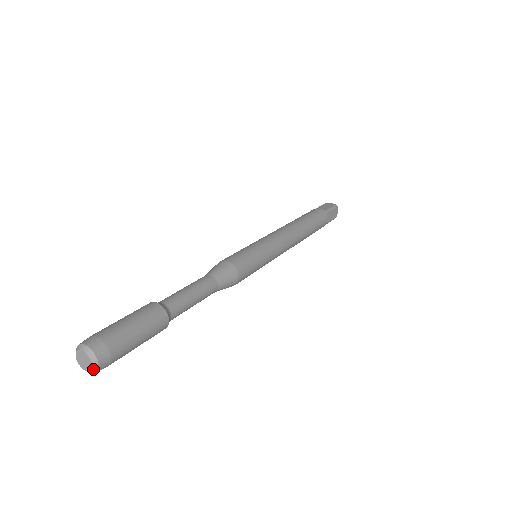
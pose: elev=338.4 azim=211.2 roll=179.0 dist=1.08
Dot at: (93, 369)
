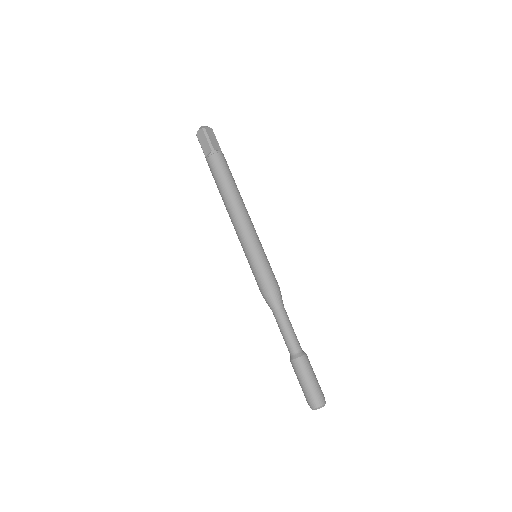
Dot at: occluded
